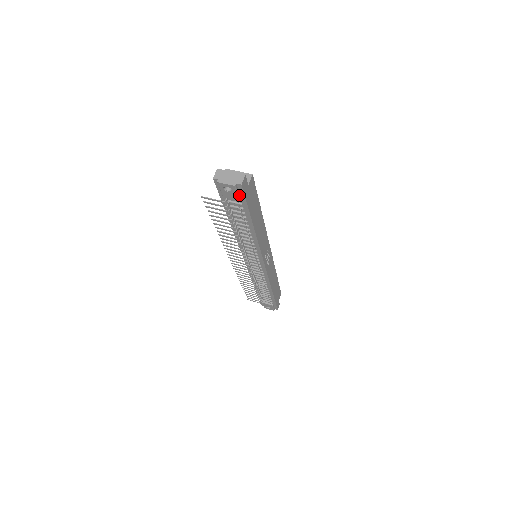
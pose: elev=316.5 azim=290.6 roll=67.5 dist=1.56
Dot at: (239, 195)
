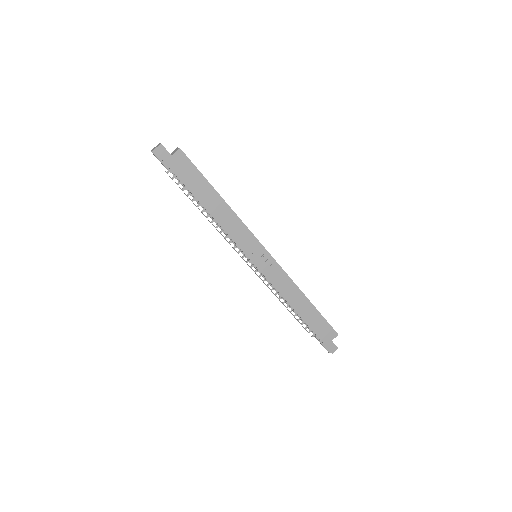
Dot at: (164, 163)
